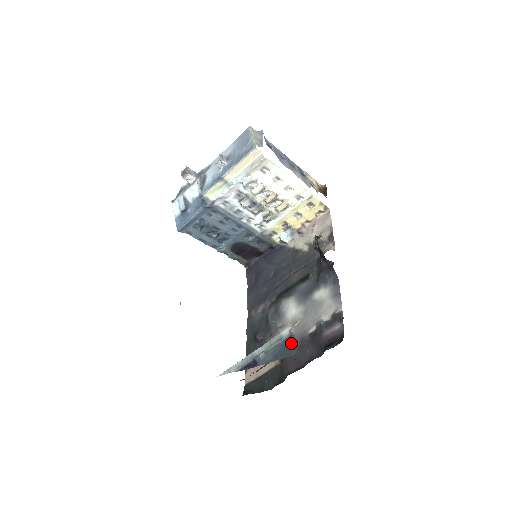
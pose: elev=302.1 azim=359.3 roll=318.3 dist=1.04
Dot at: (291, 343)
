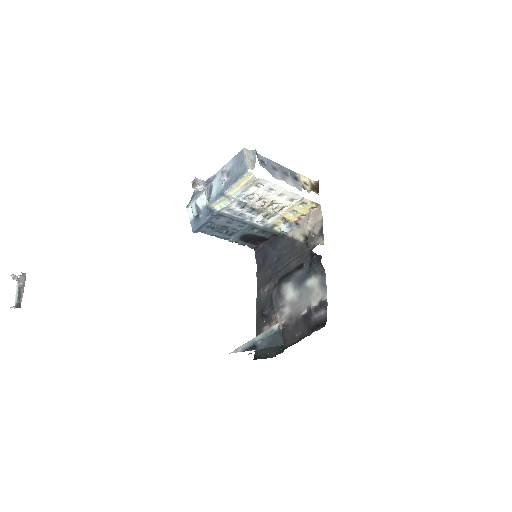
Dot at: (280, 335)
